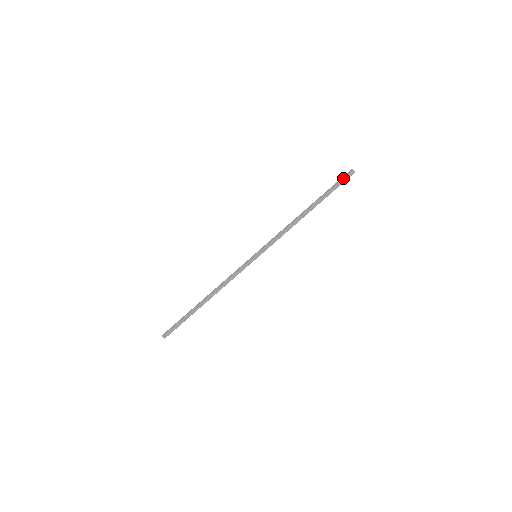
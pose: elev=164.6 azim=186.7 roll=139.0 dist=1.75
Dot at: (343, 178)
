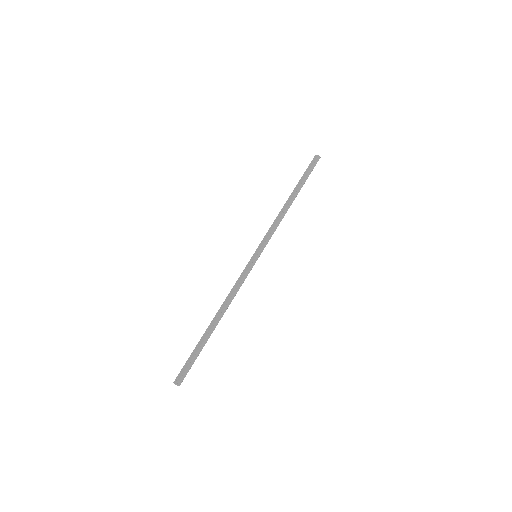
Dot at: (313, 164)
